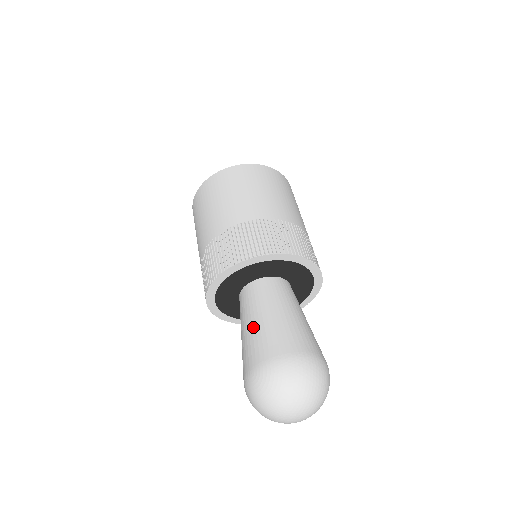
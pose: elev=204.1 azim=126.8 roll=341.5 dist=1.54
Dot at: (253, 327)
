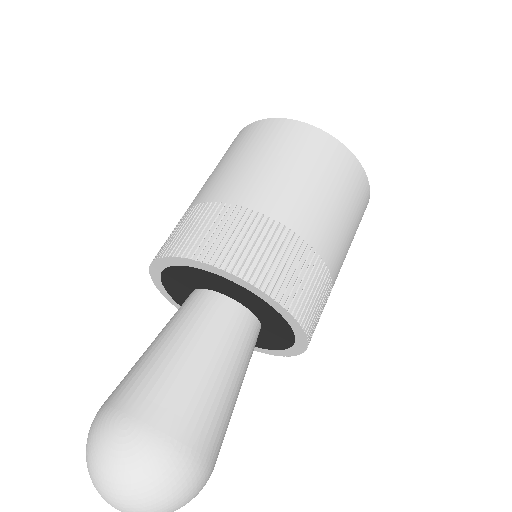
Dot at: (180, 362)
